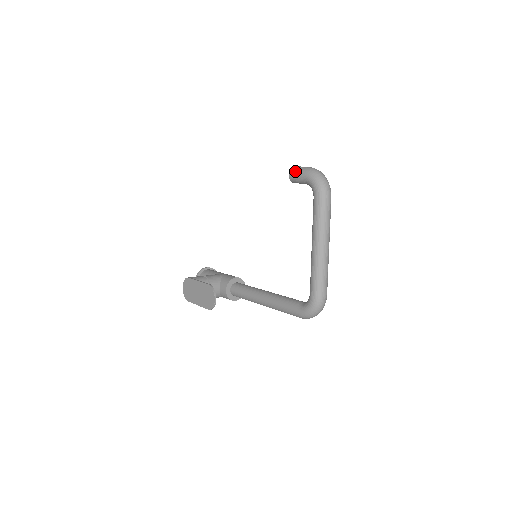
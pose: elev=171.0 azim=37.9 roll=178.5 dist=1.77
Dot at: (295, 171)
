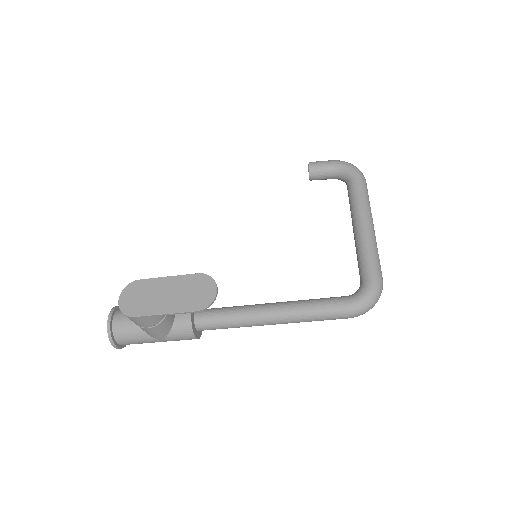
Dot at: (318, 162)
